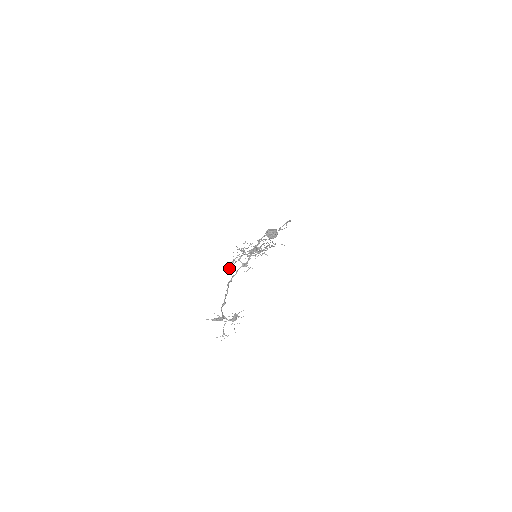
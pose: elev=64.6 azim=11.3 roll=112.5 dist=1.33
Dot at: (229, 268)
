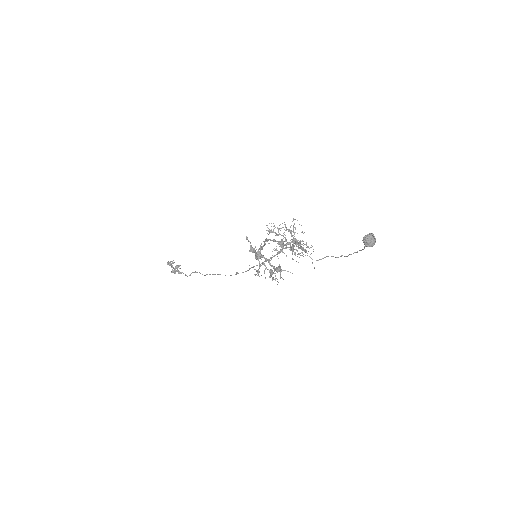
Dot at: (266, 230)
